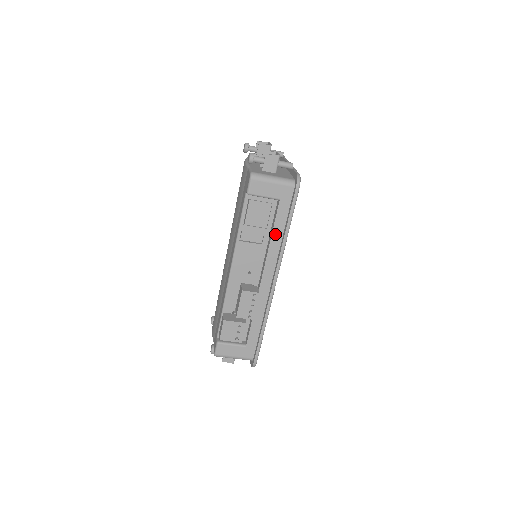
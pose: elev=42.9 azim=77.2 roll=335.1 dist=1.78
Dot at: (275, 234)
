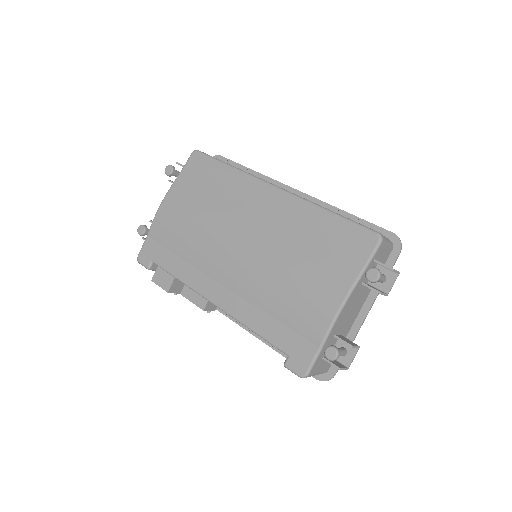
Dot at: occluded
